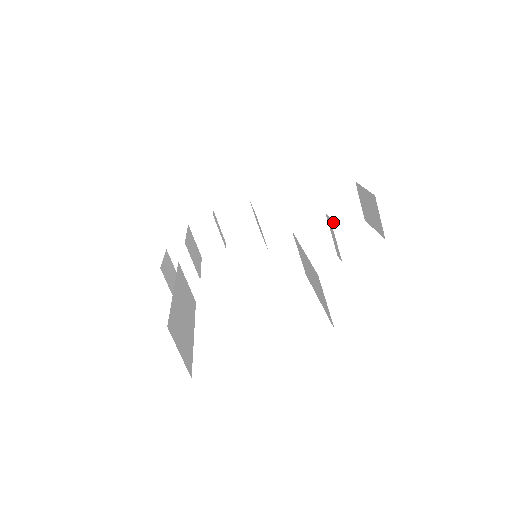
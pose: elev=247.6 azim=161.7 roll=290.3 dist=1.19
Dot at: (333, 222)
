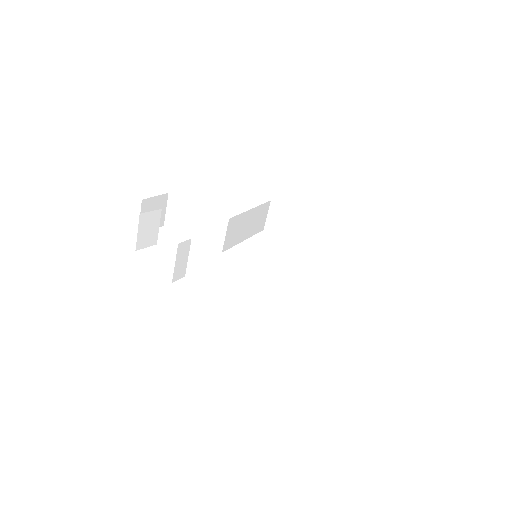
Dot at: (253, 229)
